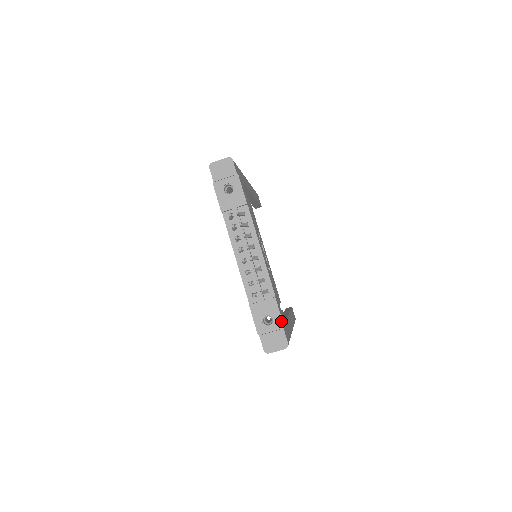
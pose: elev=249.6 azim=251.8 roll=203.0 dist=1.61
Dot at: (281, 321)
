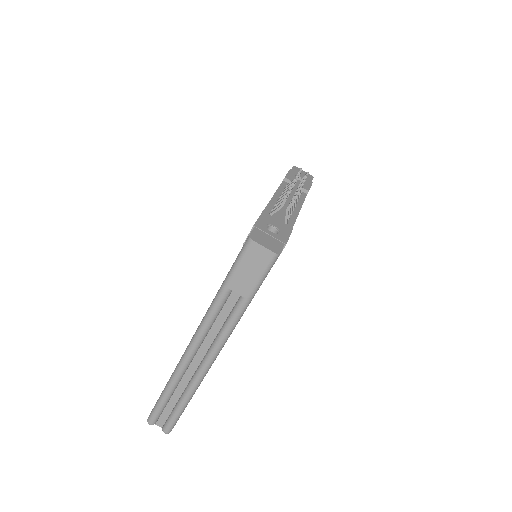
Dot at: (287, 239)
